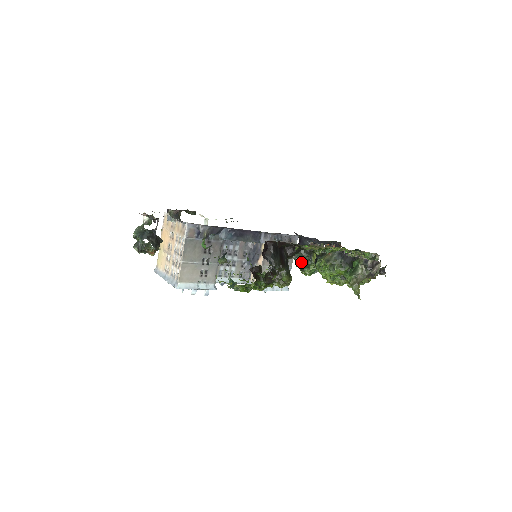
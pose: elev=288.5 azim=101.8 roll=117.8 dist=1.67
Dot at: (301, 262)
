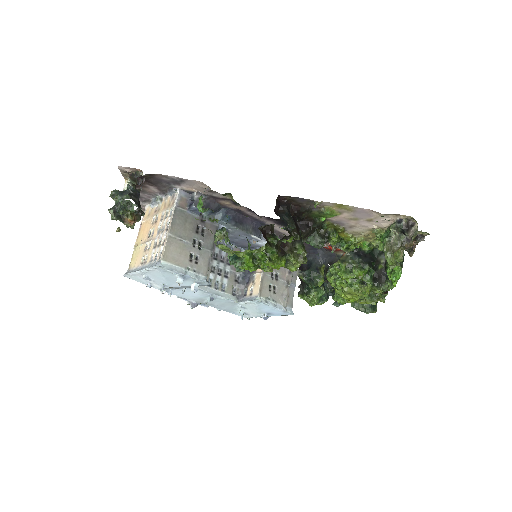
Dot at: (307, 278)
